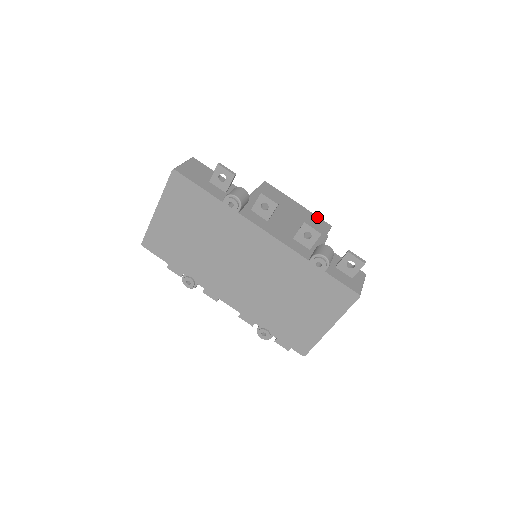
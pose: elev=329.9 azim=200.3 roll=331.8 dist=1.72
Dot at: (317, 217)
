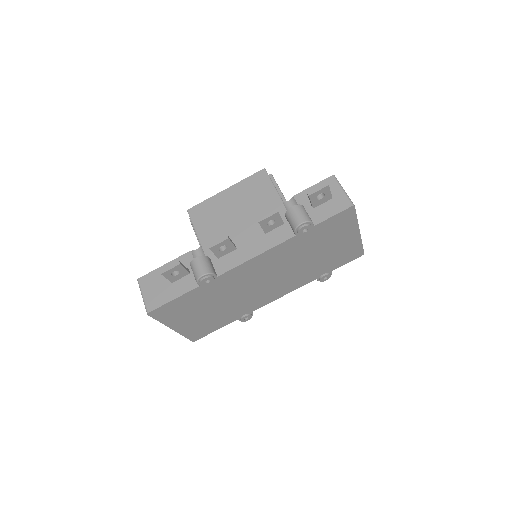
Dot at: (249, 179)
